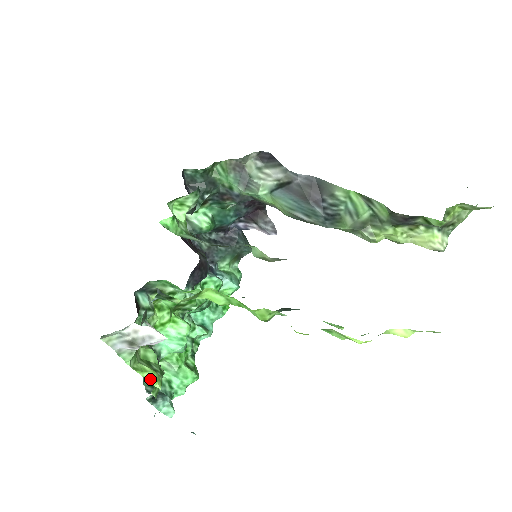
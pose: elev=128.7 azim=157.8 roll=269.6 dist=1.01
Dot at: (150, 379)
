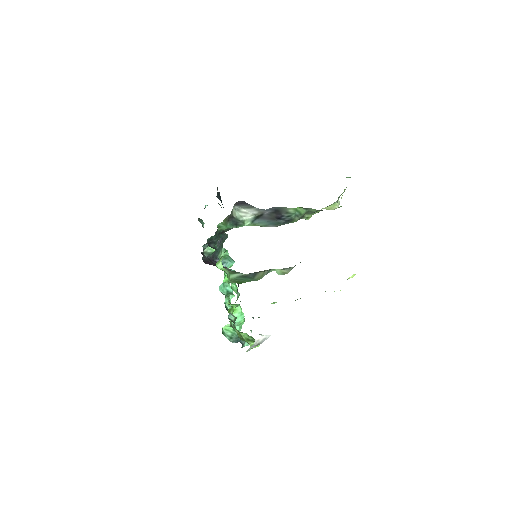
Dot at: (256, 346)
